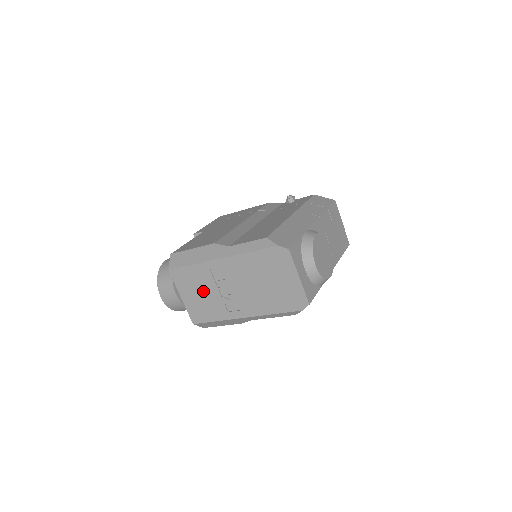
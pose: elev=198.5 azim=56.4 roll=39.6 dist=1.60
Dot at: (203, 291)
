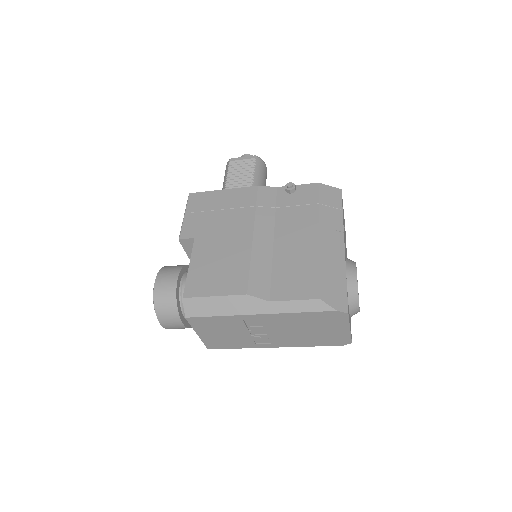
Dot at: (229, 332)
